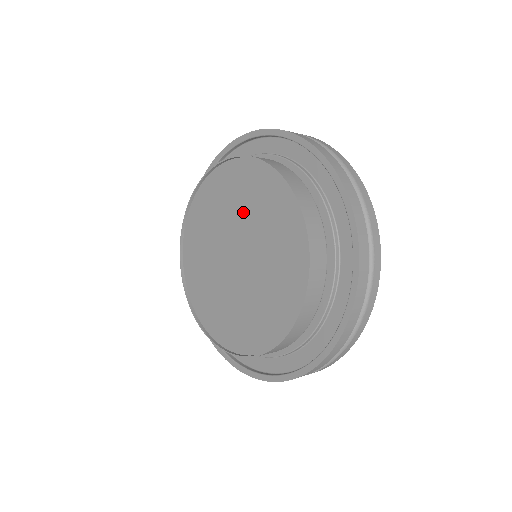
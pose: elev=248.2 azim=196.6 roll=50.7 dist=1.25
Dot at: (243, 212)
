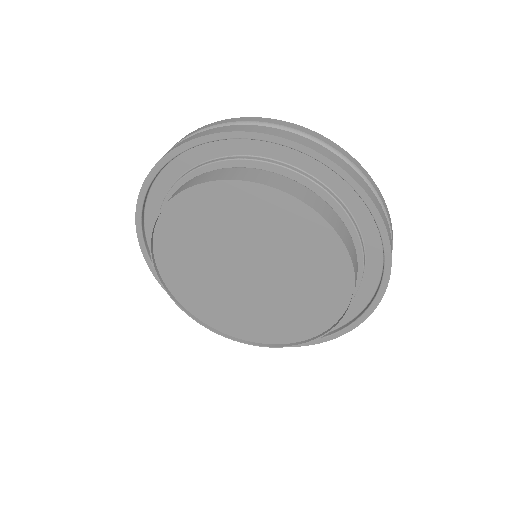
Dot at: (285, 254)
